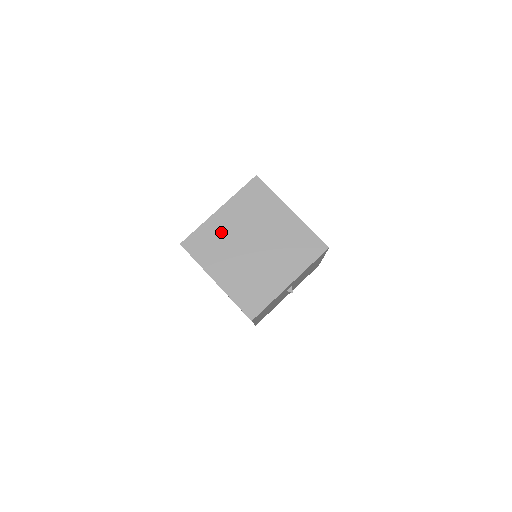
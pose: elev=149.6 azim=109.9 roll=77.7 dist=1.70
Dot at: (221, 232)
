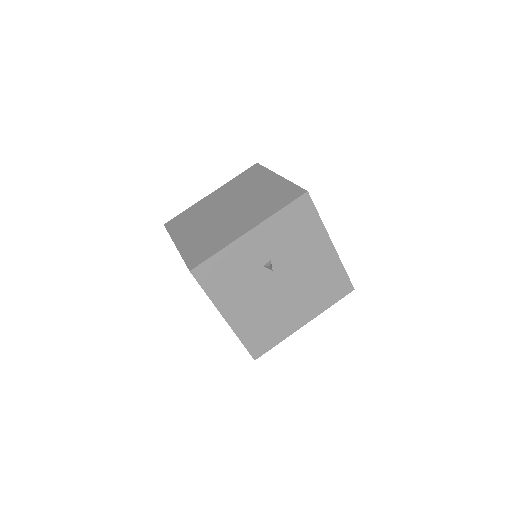
Dot at: (203, 208)
